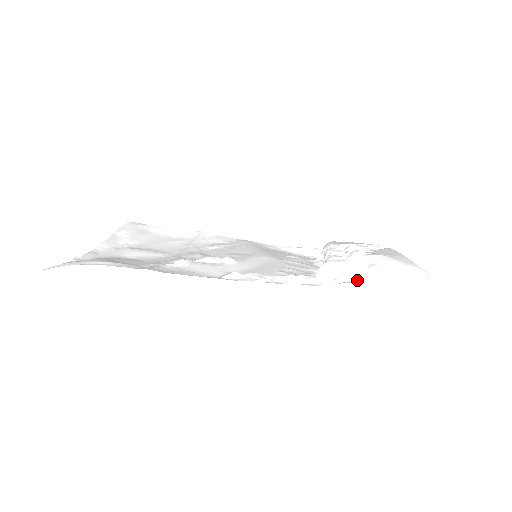
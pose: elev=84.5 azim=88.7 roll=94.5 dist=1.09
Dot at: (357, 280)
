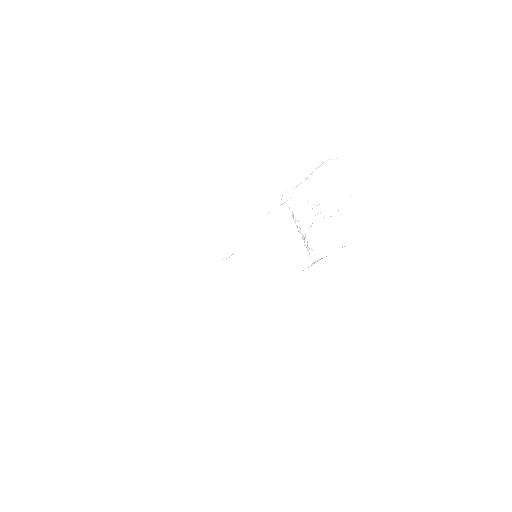
Dot at: occluded
